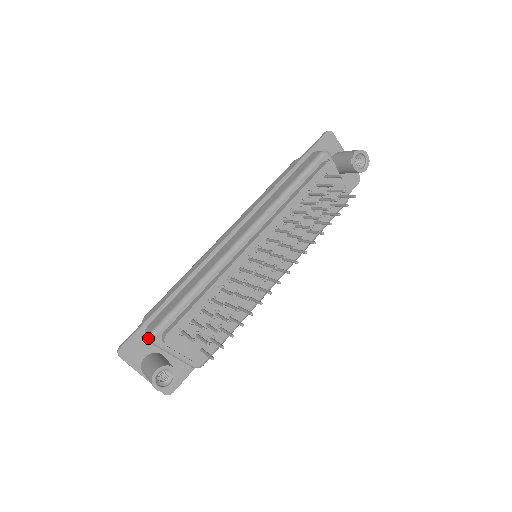
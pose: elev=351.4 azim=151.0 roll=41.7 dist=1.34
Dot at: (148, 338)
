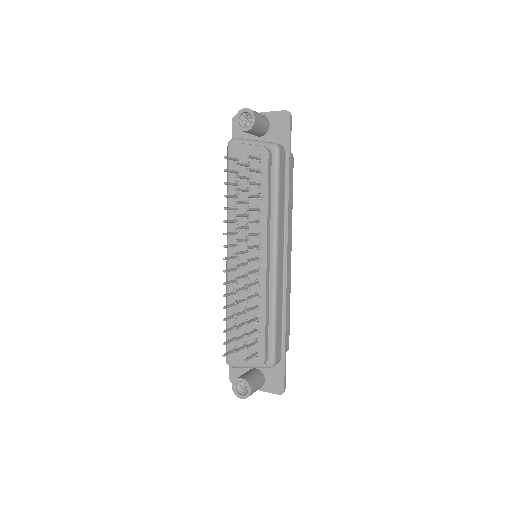
Dot at: occluded
